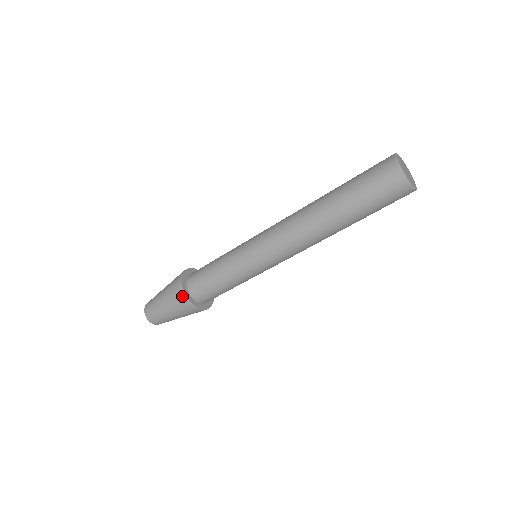
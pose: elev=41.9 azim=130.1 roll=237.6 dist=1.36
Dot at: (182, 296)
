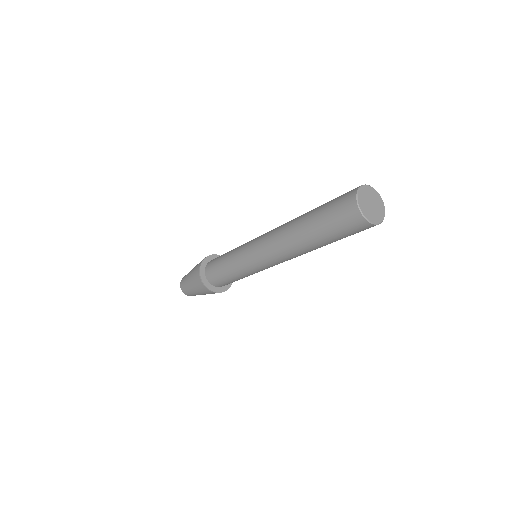
Dot at: (202, 284)
